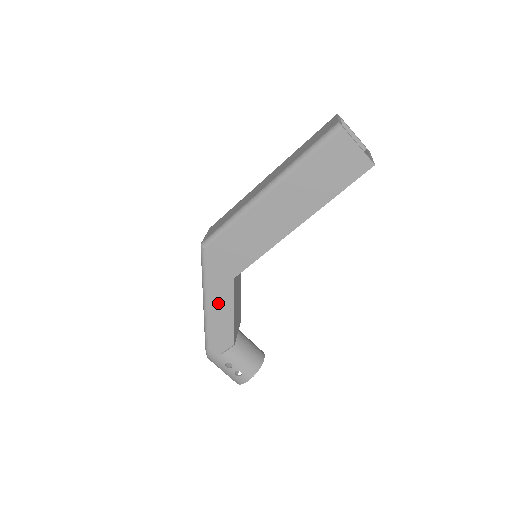
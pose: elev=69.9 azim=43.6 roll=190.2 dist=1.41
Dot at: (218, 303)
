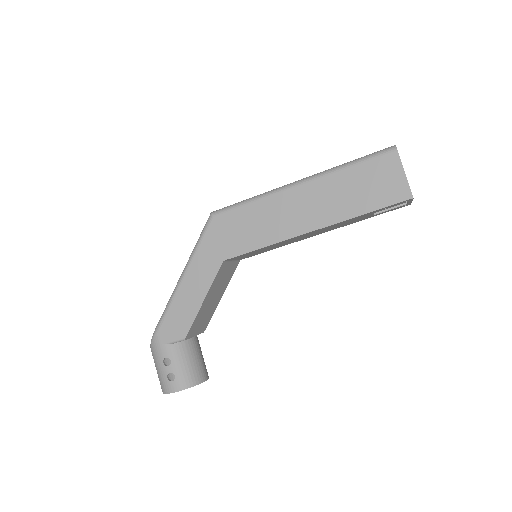
Dot at: (195, 281)
